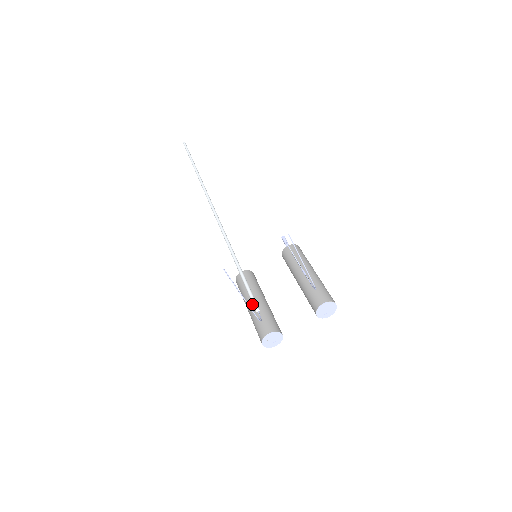
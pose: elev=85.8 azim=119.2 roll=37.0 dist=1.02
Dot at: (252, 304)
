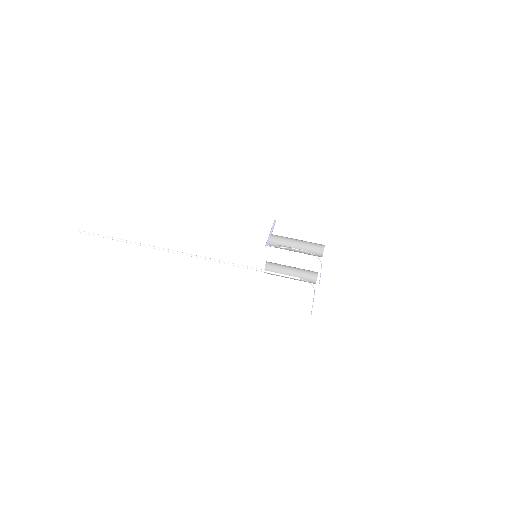
Dot at: (292, 278)
